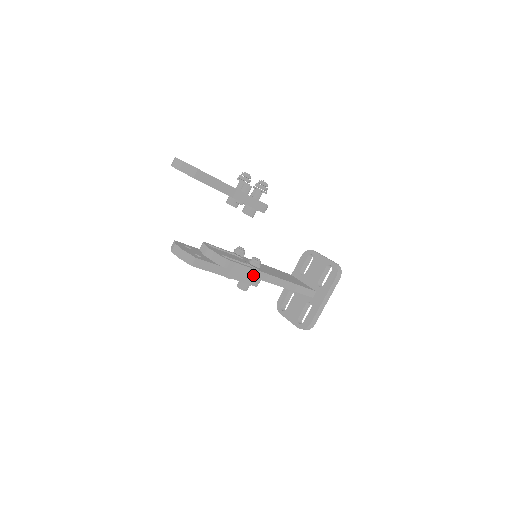
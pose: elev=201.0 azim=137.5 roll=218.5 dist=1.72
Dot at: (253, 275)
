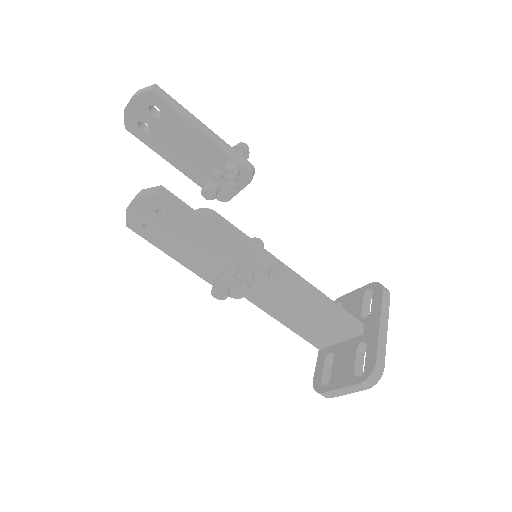
Dot at: (256, 251)
